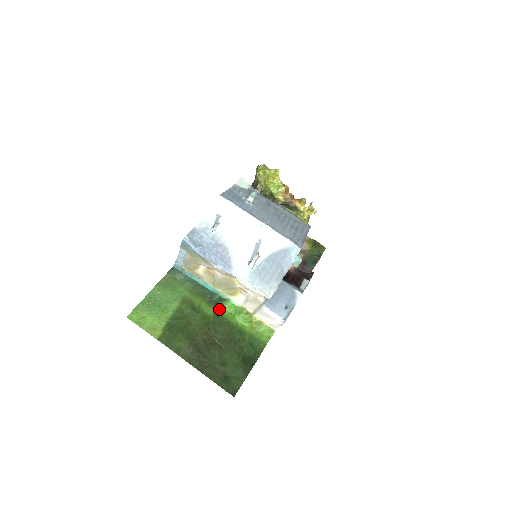
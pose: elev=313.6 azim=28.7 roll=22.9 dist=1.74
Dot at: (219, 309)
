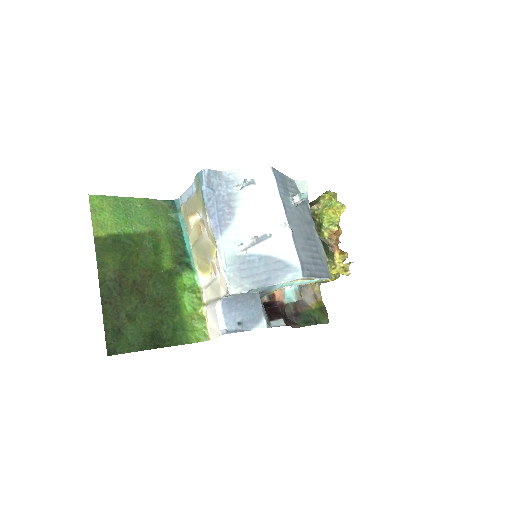
Dot at: (178, 271)
